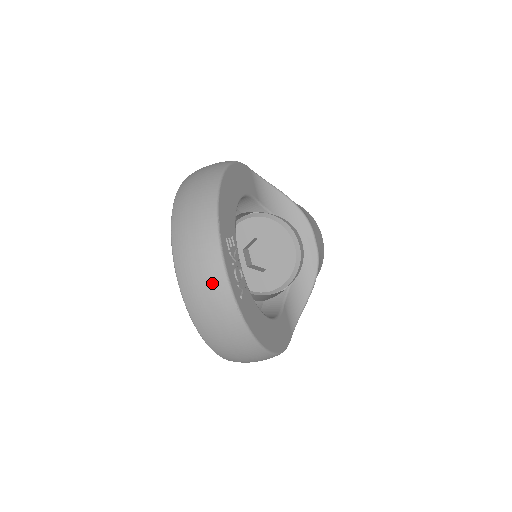
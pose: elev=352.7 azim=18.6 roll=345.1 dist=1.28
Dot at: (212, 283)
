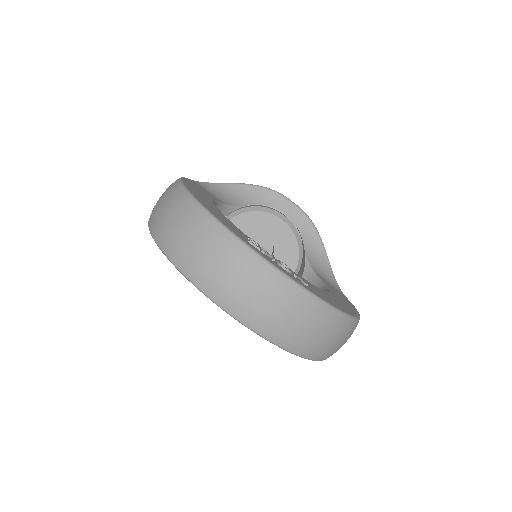
Dot at: (274, 291)
